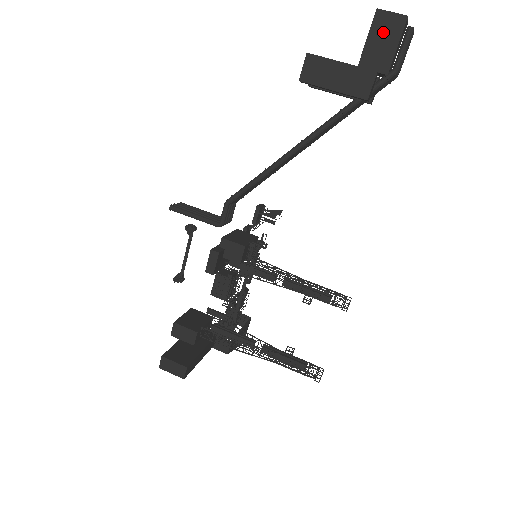
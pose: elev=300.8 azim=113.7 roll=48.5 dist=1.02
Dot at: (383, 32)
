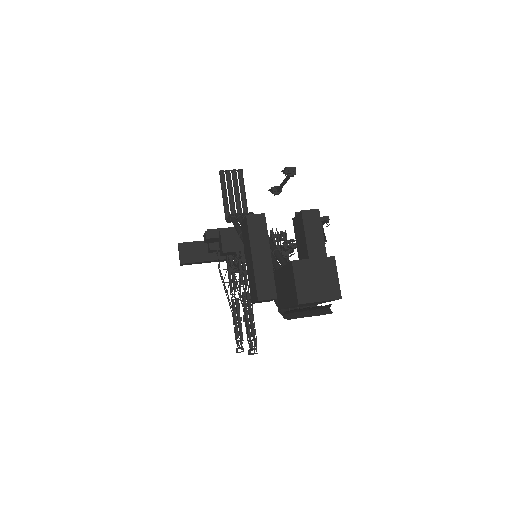
Dot at: (287, 282)
